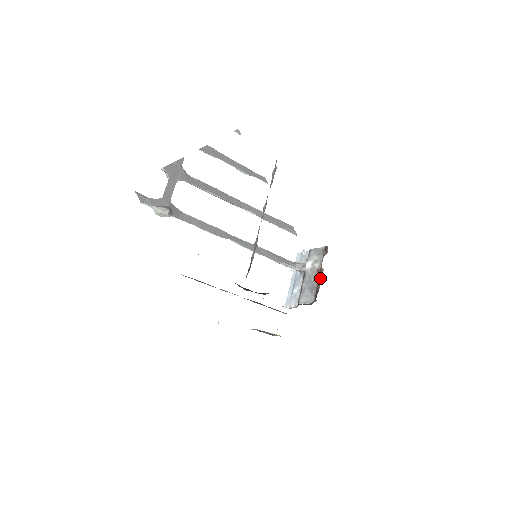
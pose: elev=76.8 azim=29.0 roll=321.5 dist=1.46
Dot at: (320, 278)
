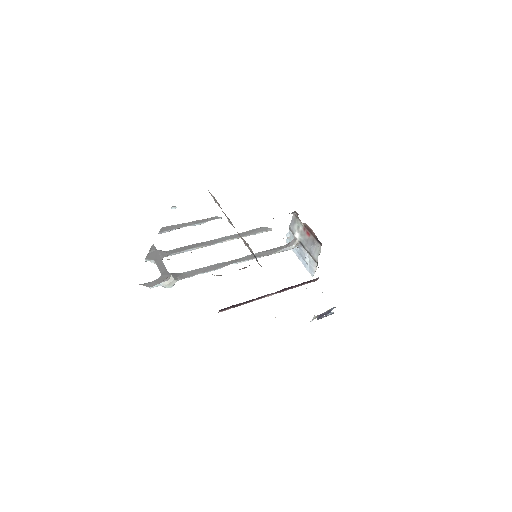
Dot at: (310, 230)
